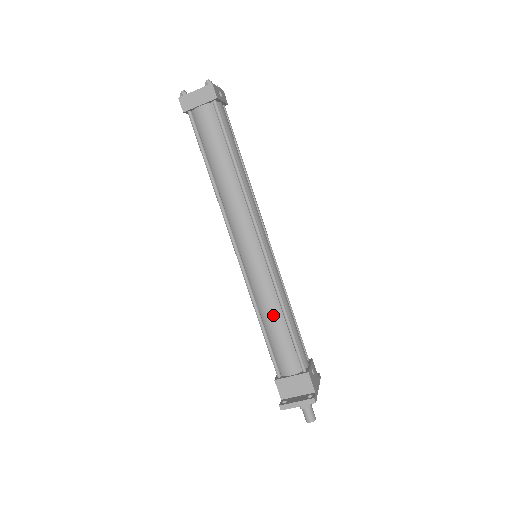
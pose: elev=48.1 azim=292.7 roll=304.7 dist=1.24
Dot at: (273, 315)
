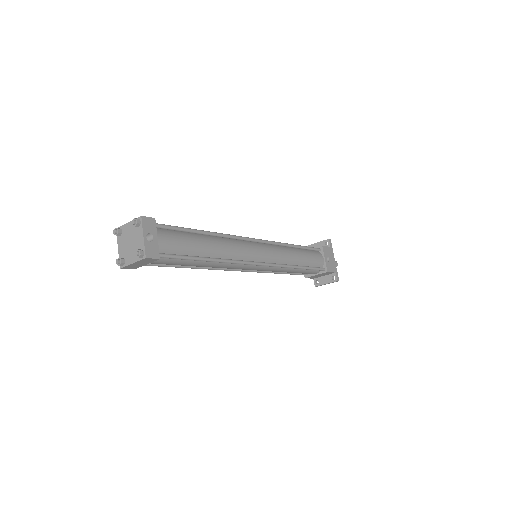
Dot at: (289, 272)
